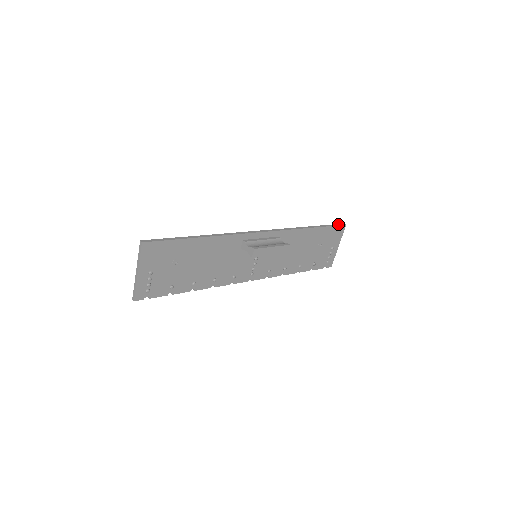
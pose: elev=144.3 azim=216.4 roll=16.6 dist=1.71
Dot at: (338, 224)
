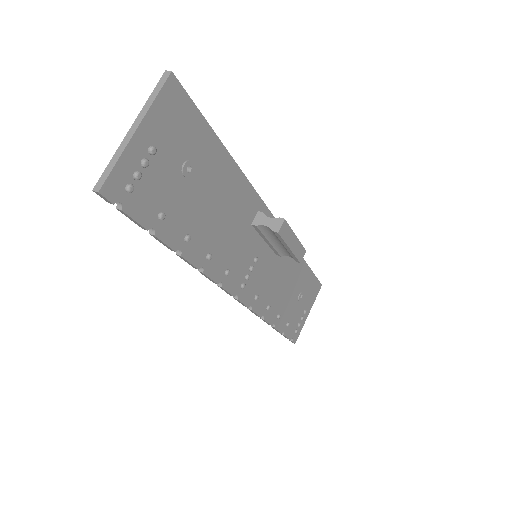
Dot at: occluded
